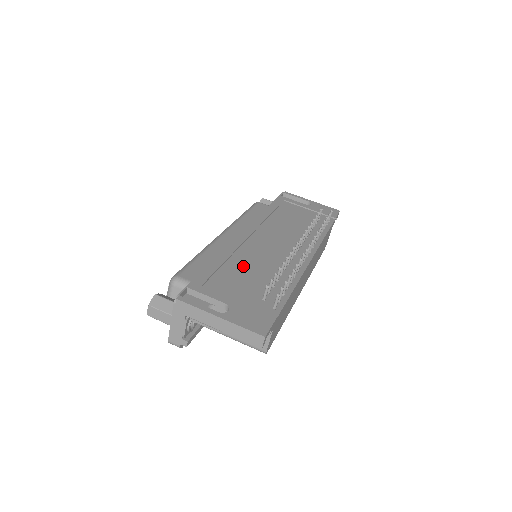
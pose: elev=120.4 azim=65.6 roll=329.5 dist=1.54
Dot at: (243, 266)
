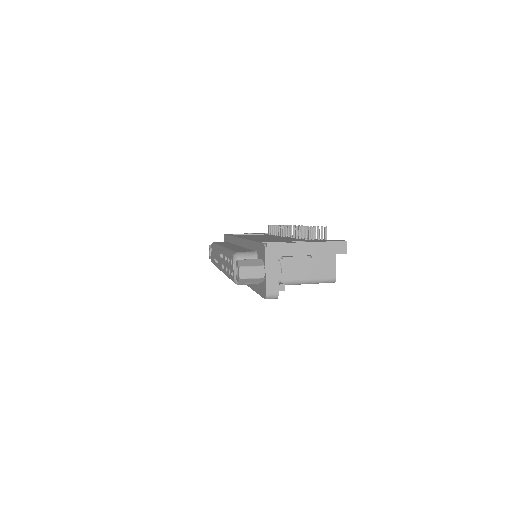
Dot at: (272, 240)
